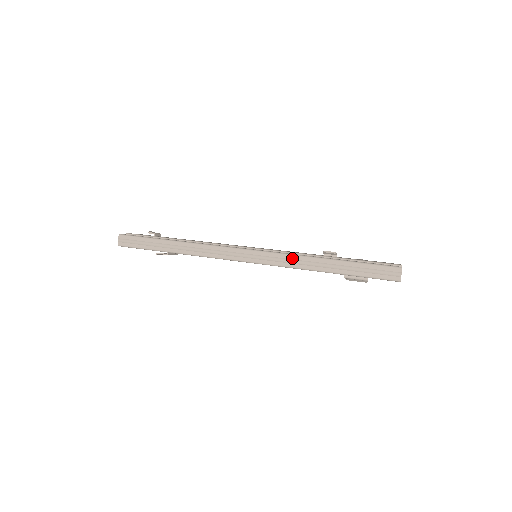
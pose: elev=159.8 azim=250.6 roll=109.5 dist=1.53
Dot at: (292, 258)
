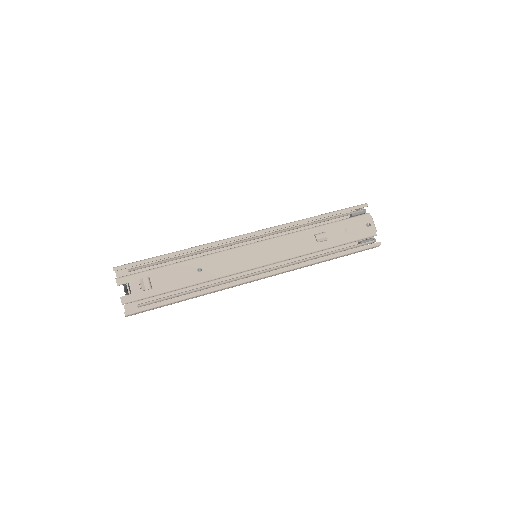
Dot at: occluded
